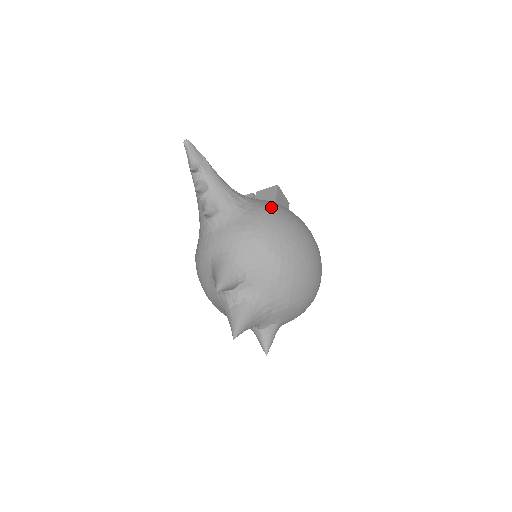
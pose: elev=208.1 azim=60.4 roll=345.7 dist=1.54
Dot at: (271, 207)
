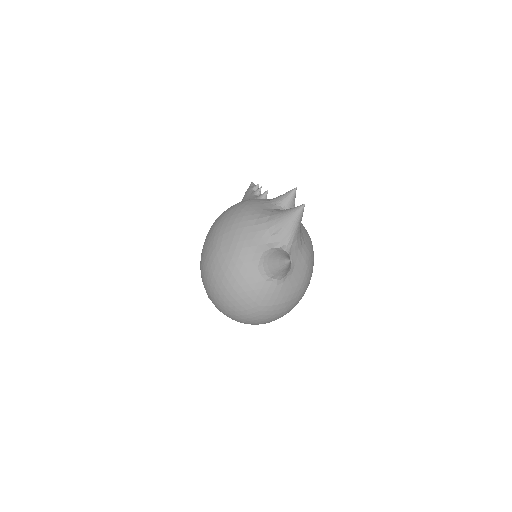
Dot at: occluded
